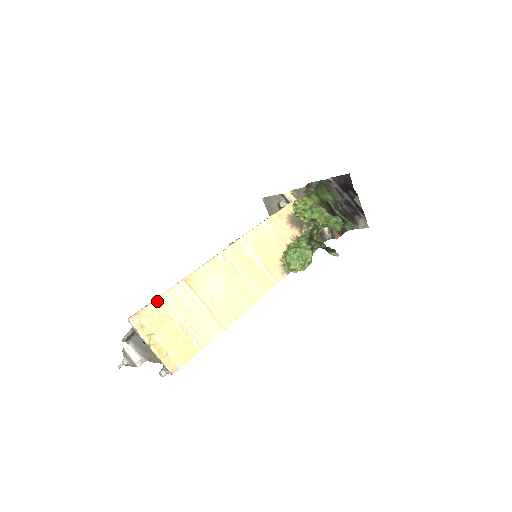
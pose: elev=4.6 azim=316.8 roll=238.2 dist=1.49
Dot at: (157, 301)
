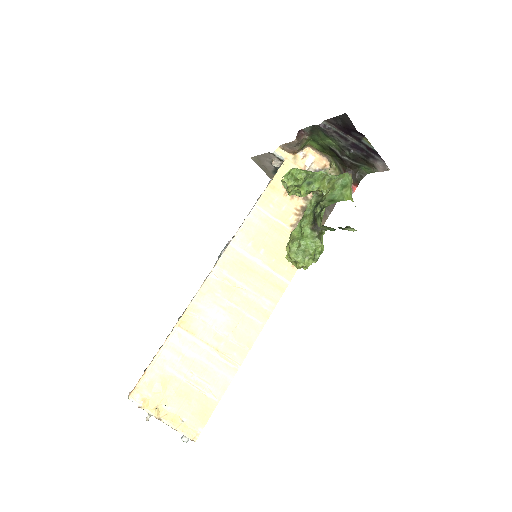
Dot at: (154, 364)
